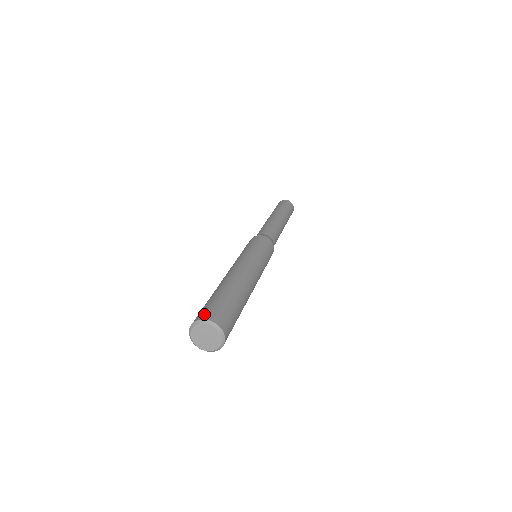
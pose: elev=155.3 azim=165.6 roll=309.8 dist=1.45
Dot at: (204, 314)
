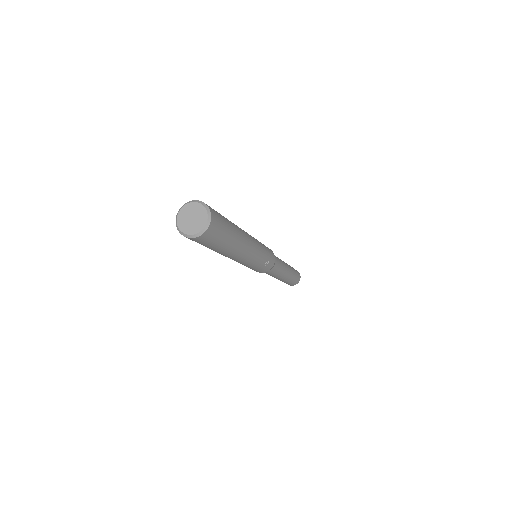
Dot at: occluded
